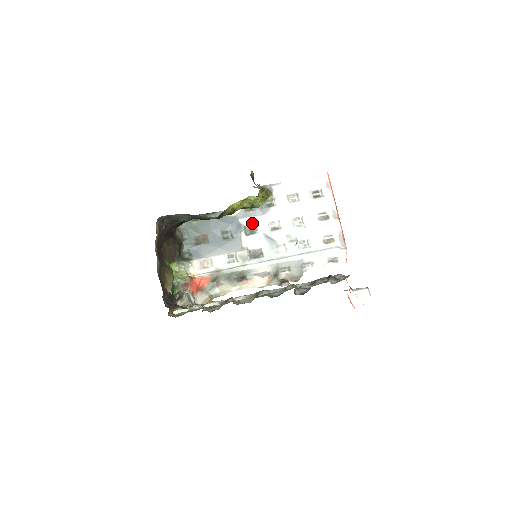
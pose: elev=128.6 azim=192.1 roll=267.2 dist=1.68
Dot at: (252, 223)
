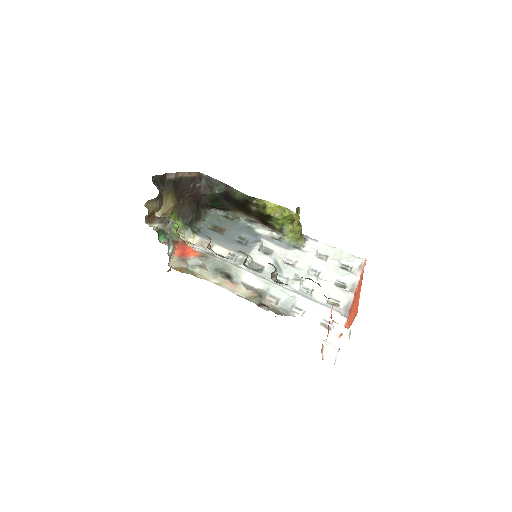
Dot at: (271, 247)
